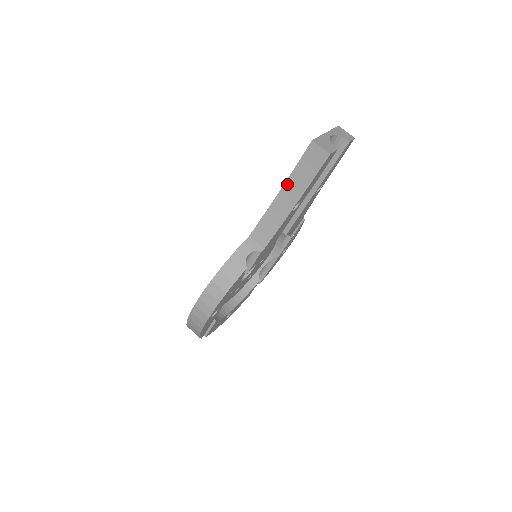
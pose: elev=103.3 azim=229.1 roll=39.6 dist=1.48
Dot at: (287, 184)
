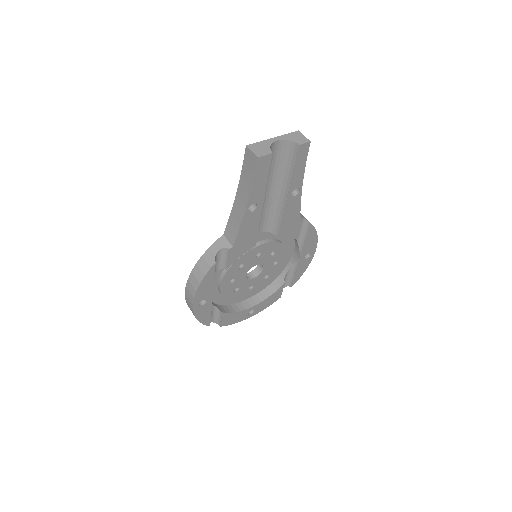
Dot at: (239, 187)
